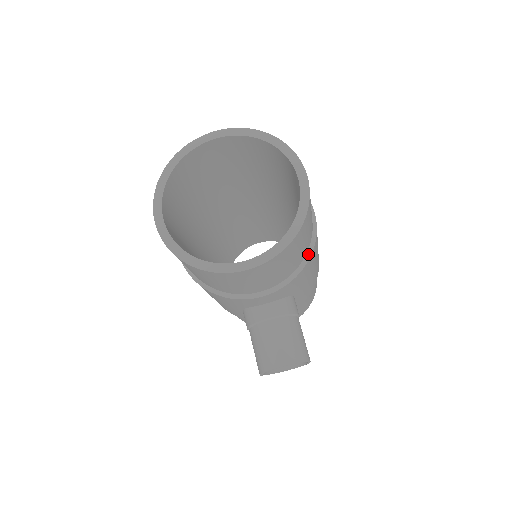
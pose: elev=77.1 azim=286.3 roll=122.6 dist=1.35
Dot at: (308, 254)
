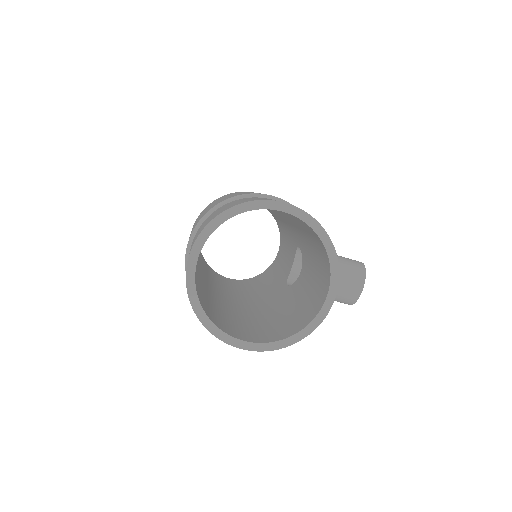
Dot at: occluded
